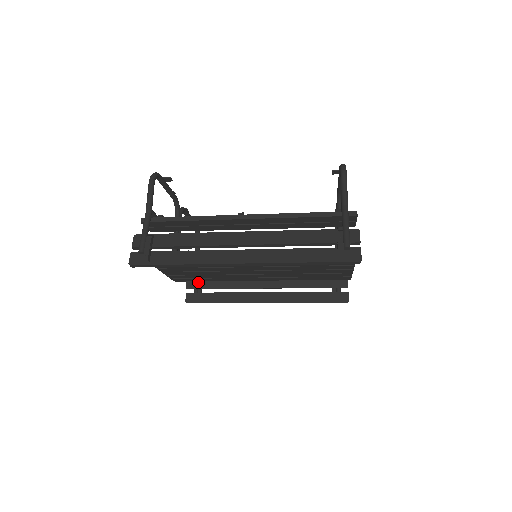
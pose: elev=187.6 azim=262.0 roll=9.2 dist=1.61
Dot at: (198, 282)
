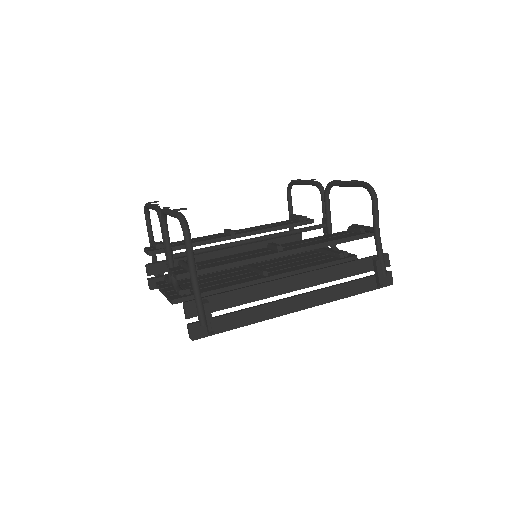
Dot at: (161, 266)
